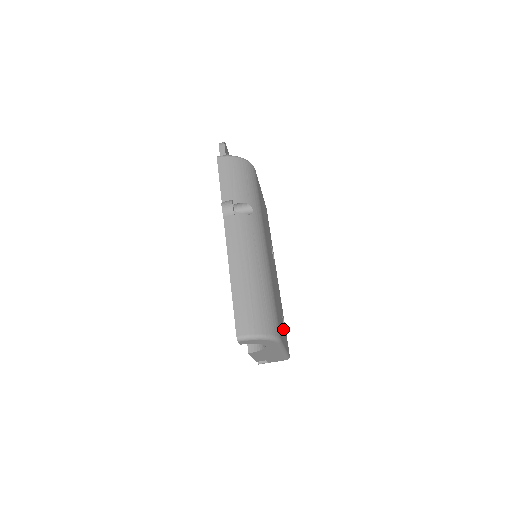
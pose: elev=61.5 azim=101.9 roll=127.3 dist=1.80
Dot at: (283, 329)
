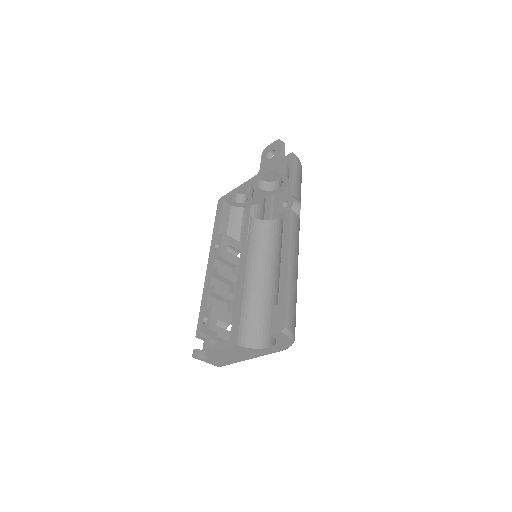
Dot at: occluded
